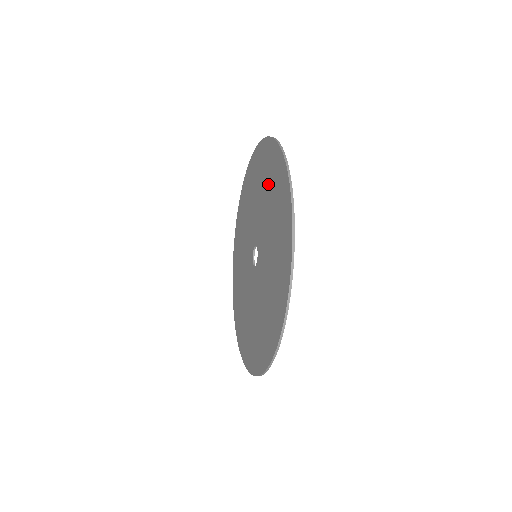
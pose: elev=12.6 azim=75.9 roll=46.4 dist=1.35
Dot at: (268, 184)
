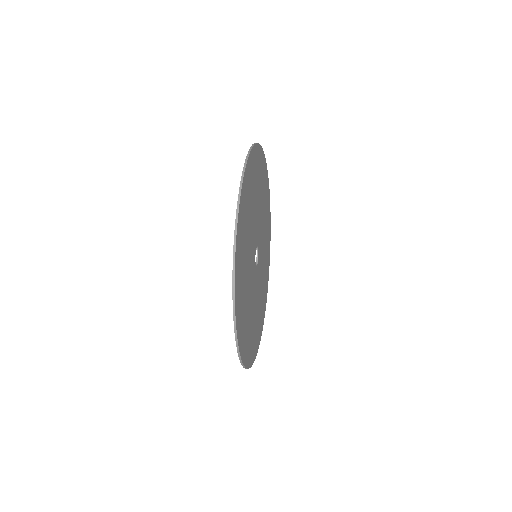
Dot at: occluded
